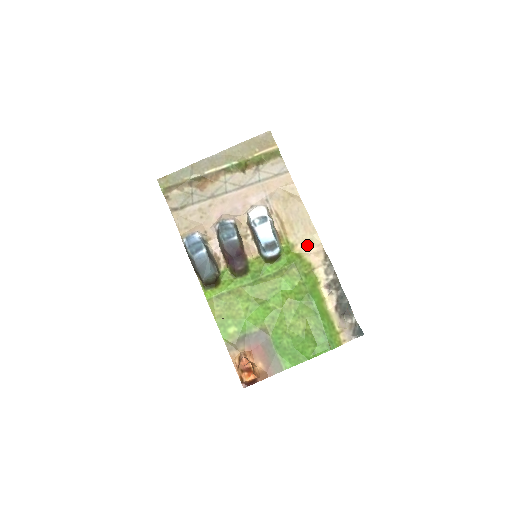
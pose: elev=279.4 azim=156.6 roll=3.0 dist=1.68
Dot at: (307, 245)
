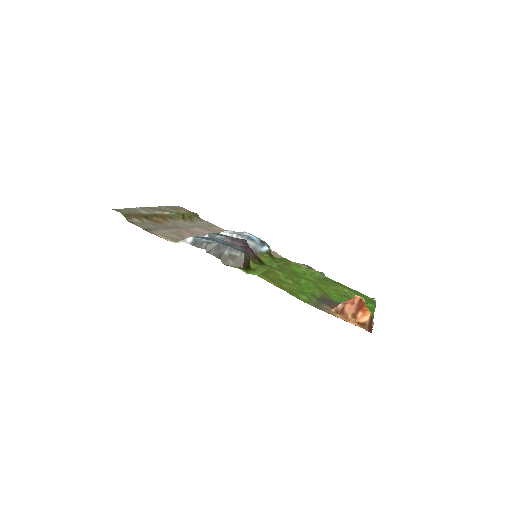
Dot at: (278, 256)
